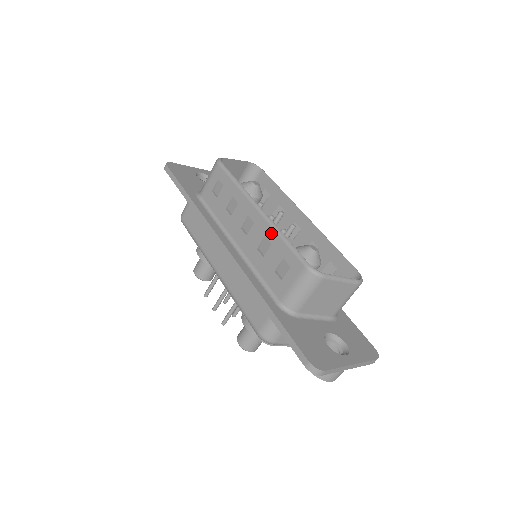
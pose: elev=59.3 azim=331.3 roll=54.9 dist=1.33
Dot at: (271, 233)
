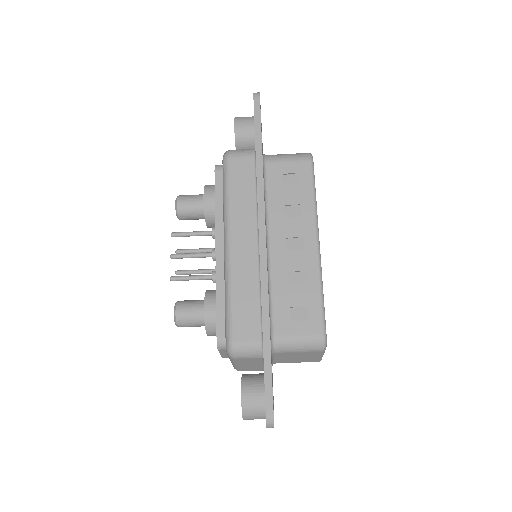
Dot at: (314, 276)
